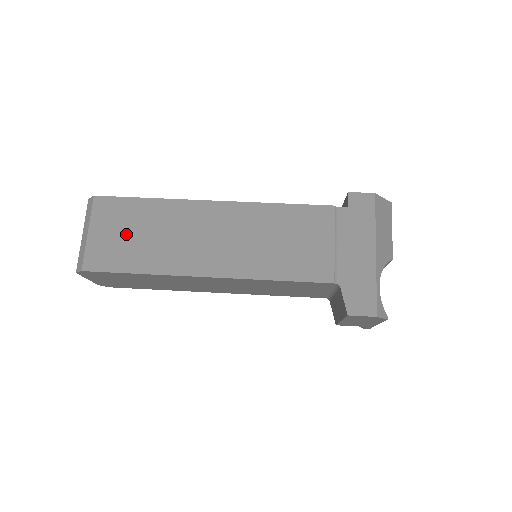
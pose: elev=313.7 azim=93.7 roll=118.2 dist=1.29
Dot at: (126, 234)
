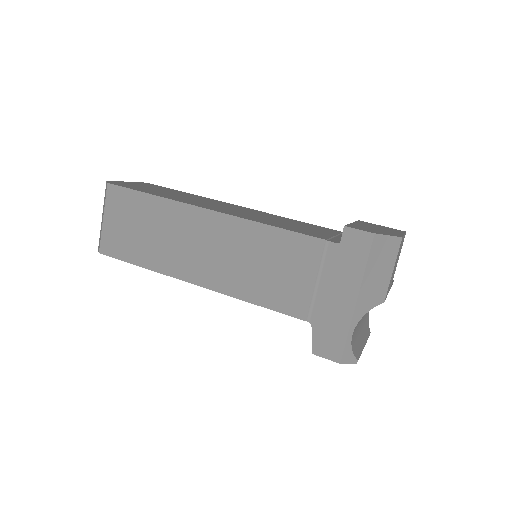
Dot at: (132, 227)
